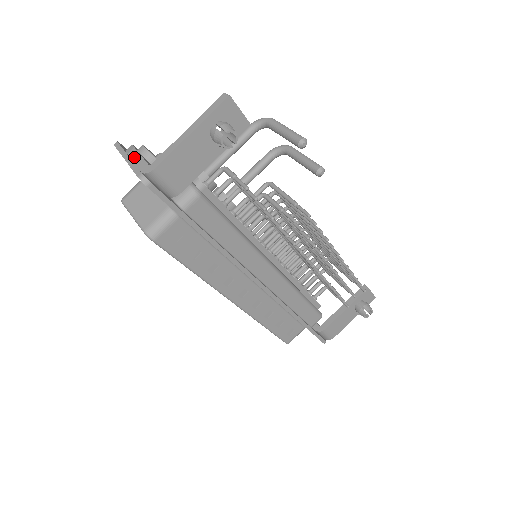
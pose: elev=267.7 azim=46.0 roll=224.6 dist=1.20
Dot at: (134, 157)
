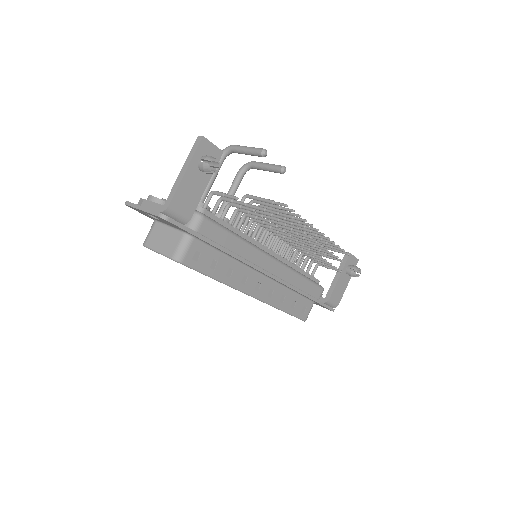
Dot at: (147, 205)
